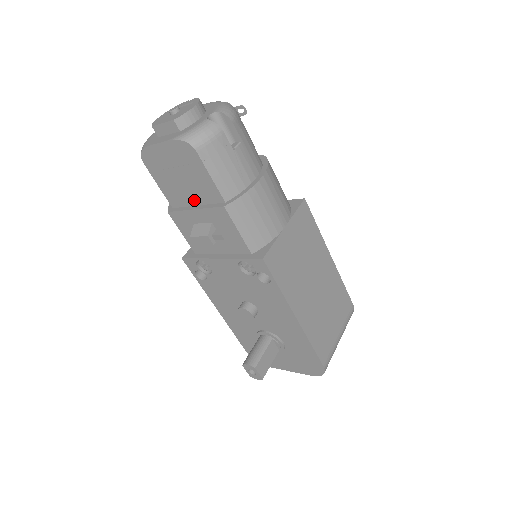
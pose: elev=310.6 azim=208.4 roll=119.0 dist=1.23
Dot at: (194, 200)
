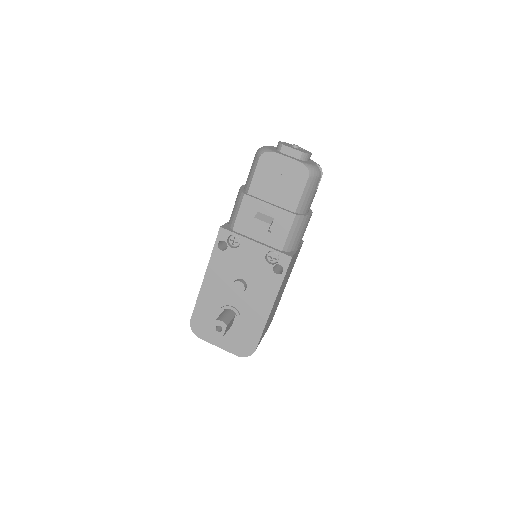
Dot at: (272, 199)
